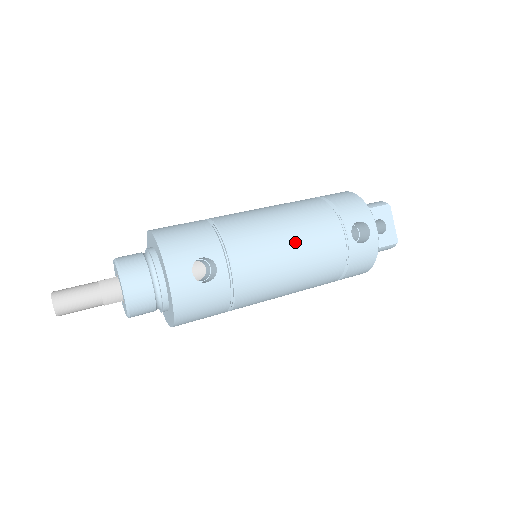
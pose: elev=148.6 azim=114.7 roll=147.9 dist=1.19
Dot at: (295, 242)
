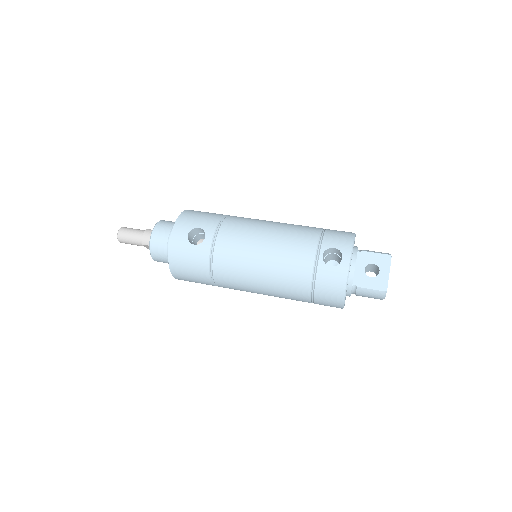
Dot at: (270, 243)
